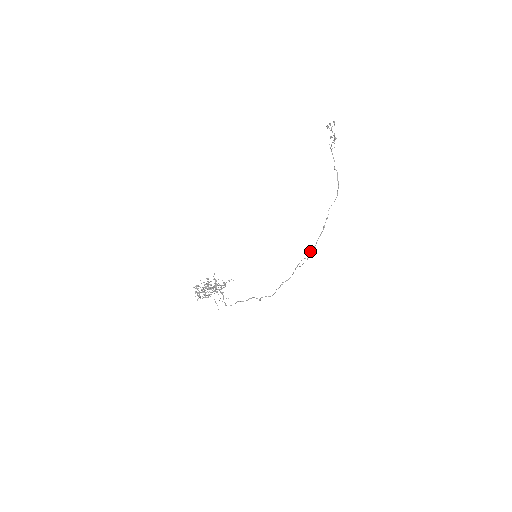
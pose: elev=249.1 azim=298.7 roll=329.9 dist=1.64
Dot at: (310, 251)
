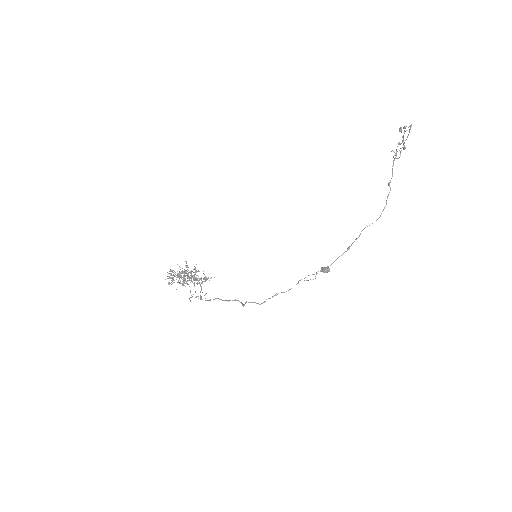
Dot at: (322, 271)
